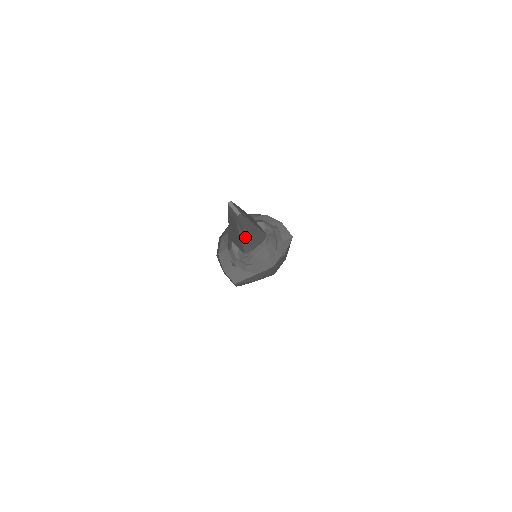
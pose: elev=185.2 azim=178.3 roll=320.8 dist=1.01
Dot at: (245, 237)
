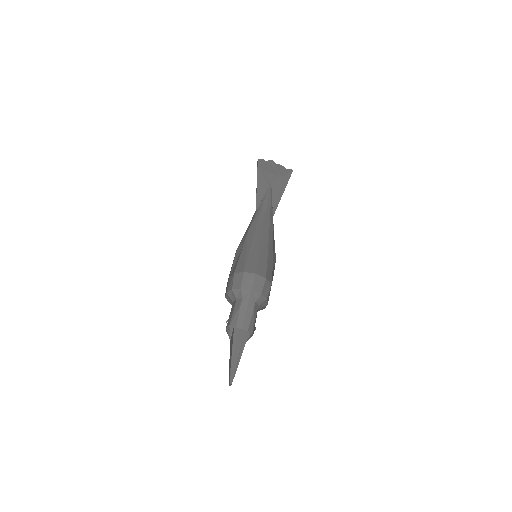
Dot at: occluded
